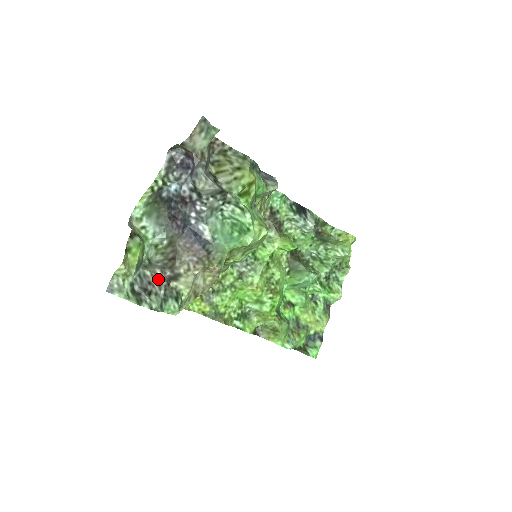
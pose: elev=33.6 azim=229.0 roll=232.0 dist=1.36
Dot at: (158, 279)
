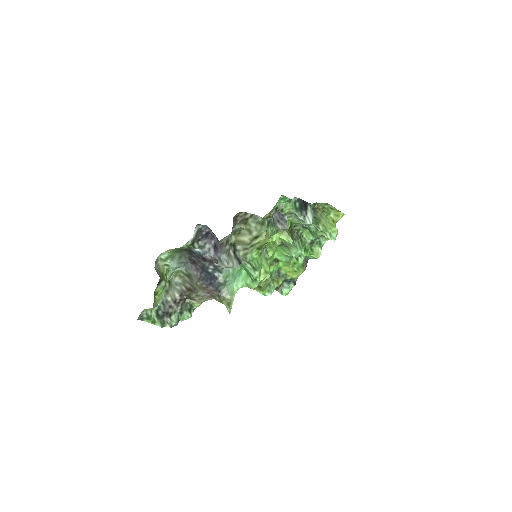
Dot at: (177, 301)
